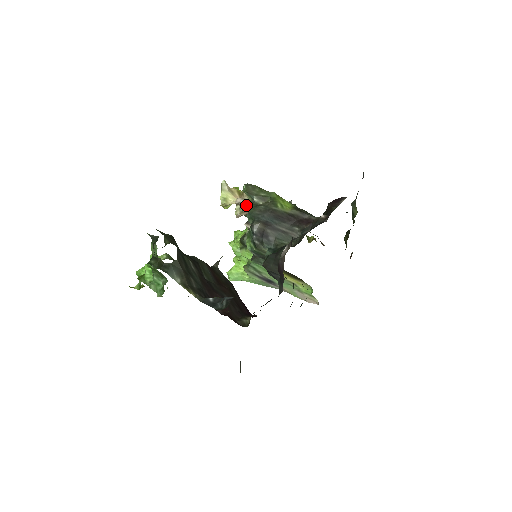
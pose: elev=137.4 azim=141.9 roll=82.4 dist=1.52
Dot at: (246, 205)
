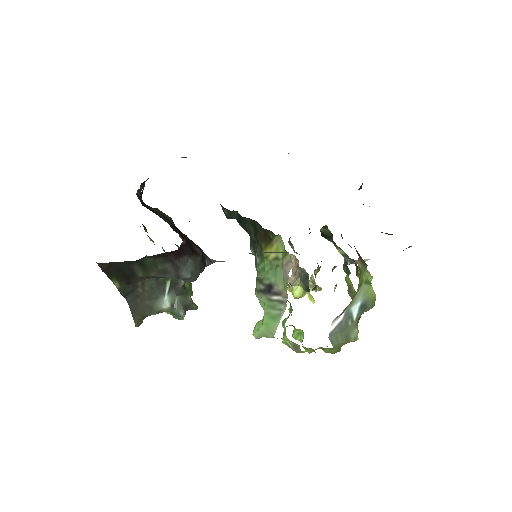
Dot at: occluded
